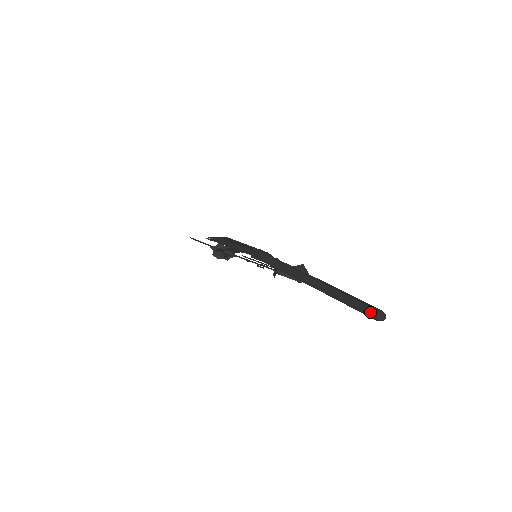
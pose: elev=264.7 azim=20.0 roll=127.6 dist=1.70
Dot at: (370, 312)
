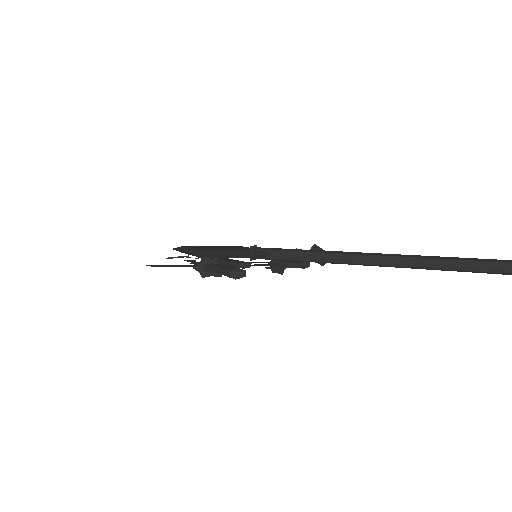
Dot at: (510, 268)
